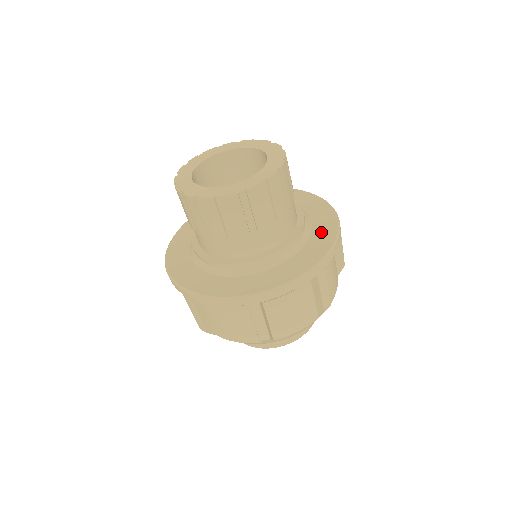
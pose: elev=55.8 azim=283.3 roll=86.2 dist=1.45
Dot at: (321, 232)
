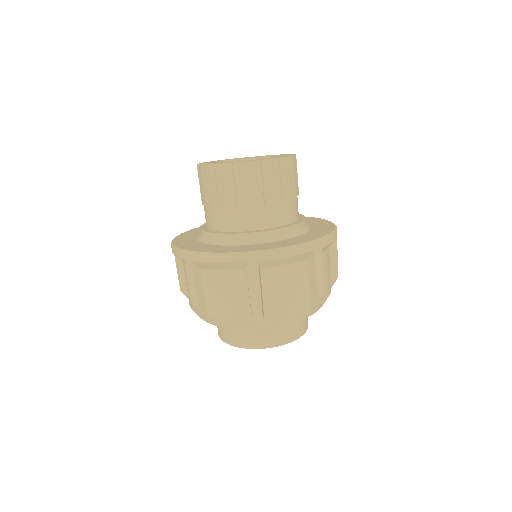
Dot at: (320, 229)
